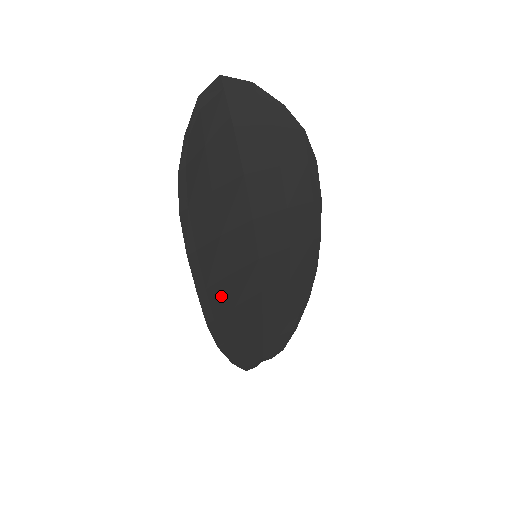
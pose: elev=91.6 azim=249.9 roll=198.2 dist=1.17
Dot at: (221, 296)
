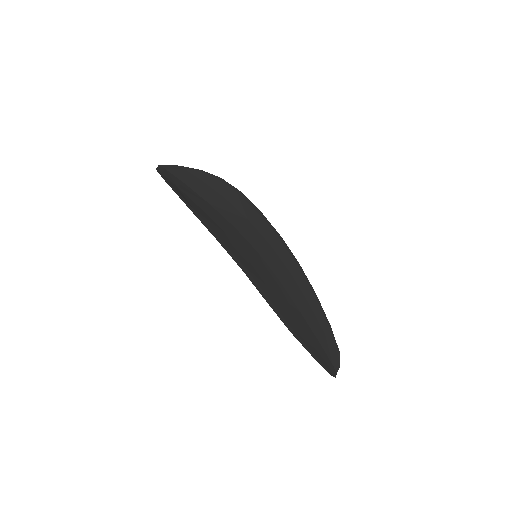
Dot at: (258, 278)
